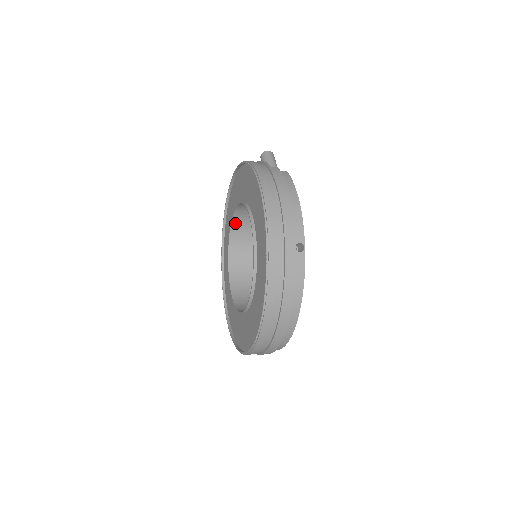
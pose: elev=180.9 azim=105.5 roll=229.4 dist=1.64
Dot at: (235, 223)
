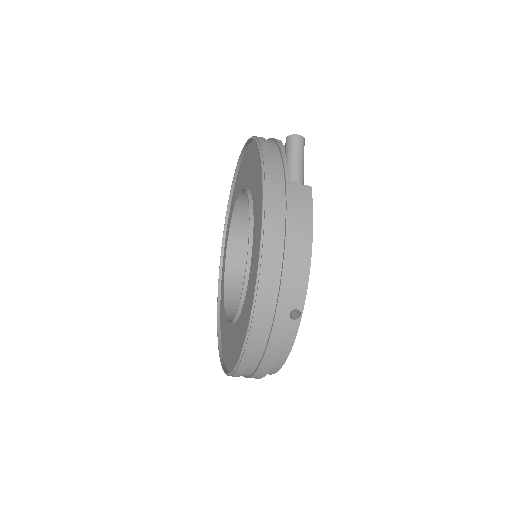
Dot at: (243, 196)
